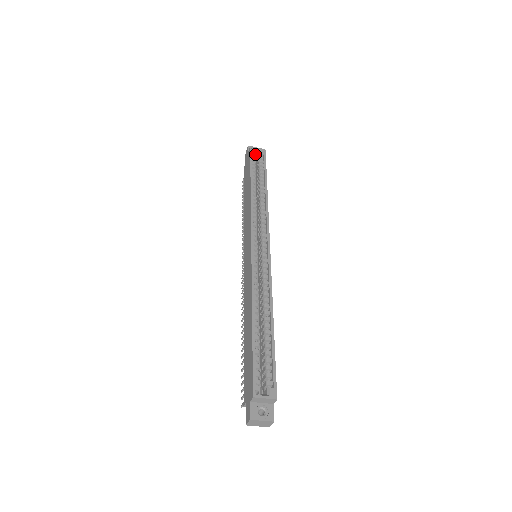
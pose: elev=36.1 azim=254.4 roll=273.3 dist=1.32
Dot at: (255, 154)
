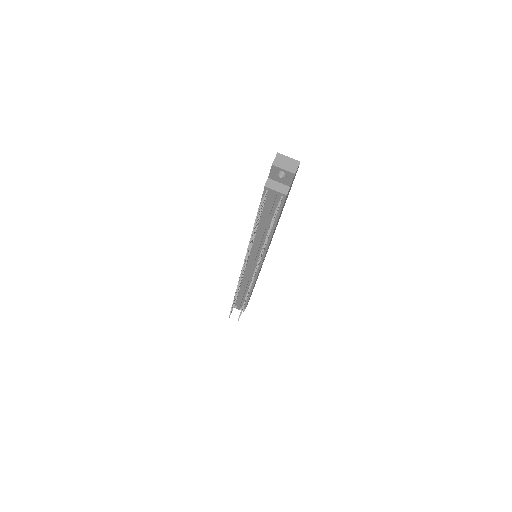
Dot at: occluded
